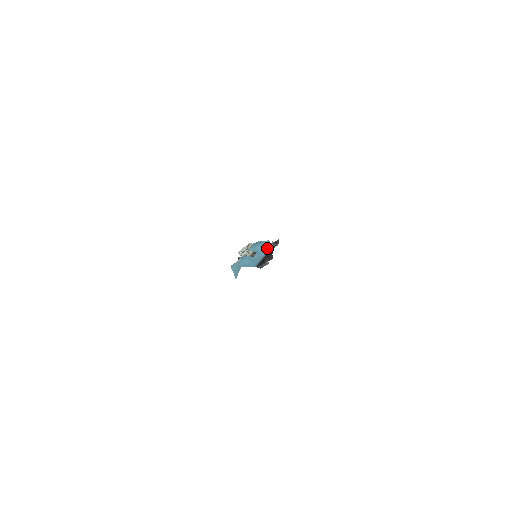
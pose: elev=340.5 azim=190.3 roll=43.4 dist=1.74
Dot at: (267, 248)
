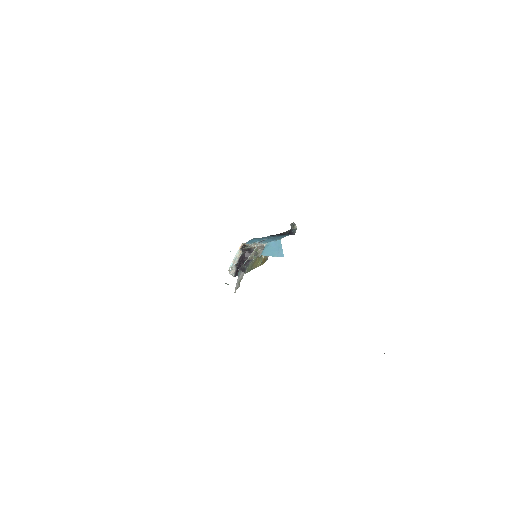
Dot at: (264, 237)
